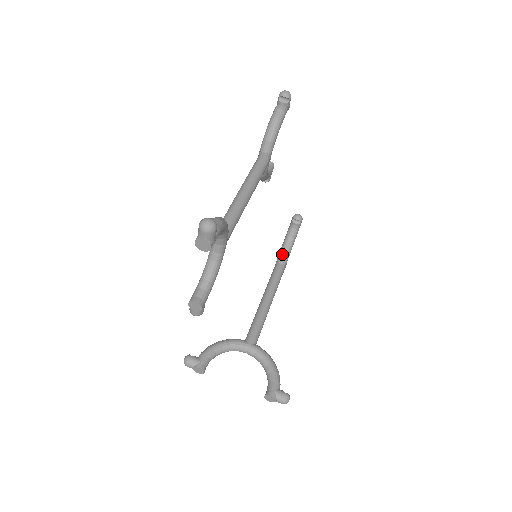
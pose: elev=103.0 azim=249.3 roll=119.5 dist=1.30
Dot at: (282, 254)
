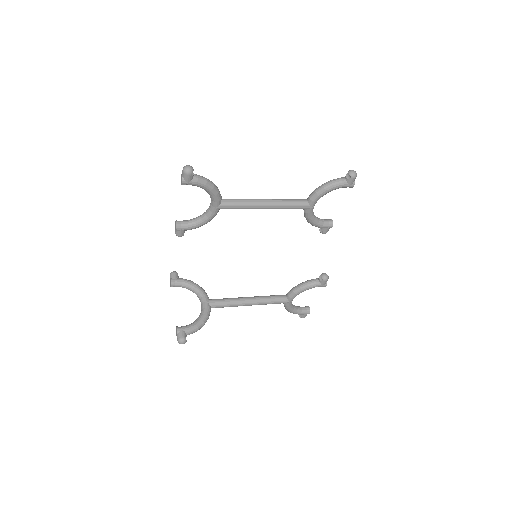
Dot at: (293, 288)
